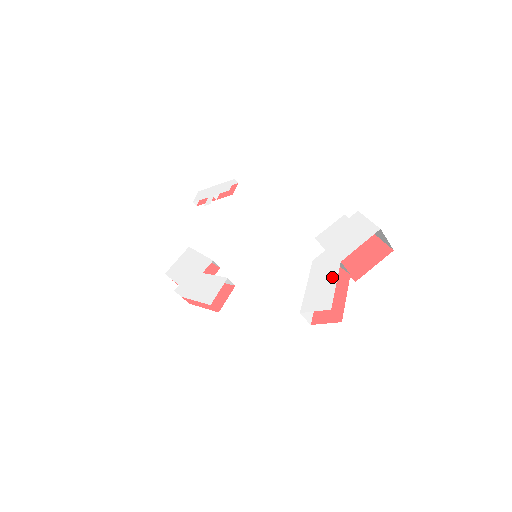
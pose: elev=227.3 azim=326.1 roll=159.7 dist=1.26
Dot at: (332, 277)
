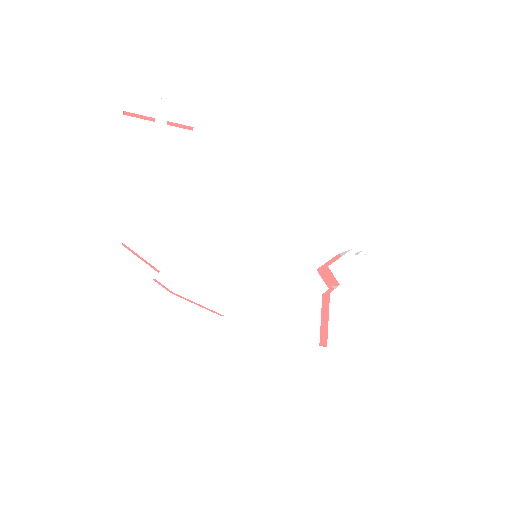
Dot at: (350, 317)
